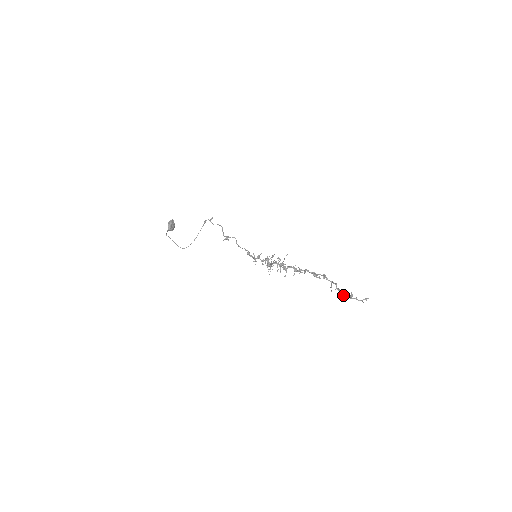
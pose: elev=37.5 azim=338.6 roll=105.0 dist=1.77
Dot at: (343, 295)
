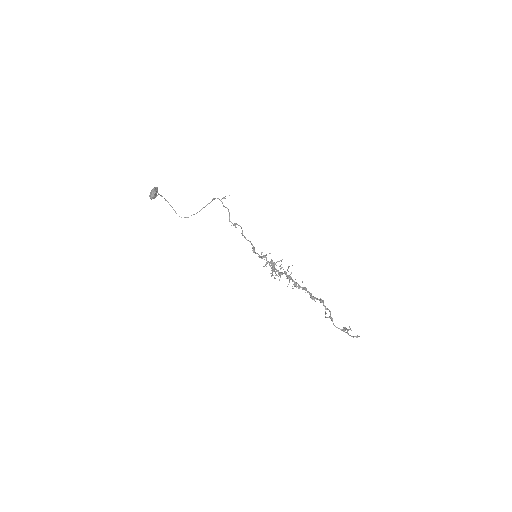
Dot at: (335, 326)
